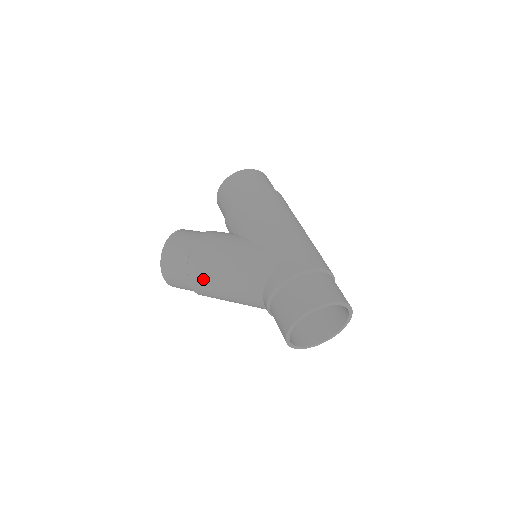
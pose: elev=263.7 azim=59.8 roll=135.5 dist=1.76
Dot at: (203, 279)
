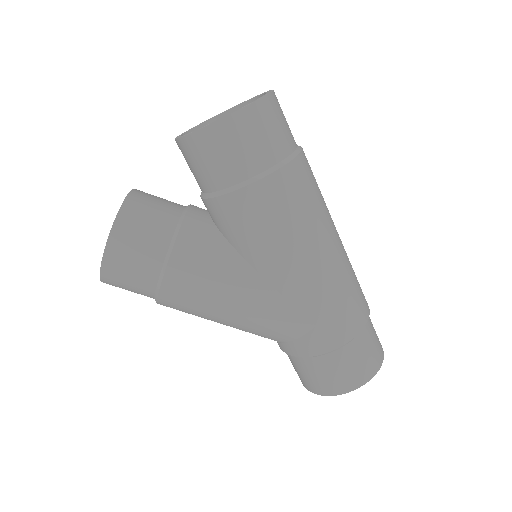
Dot at: (185, 312)
